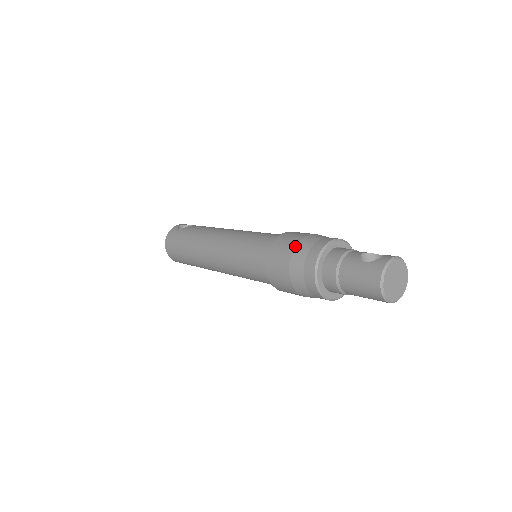
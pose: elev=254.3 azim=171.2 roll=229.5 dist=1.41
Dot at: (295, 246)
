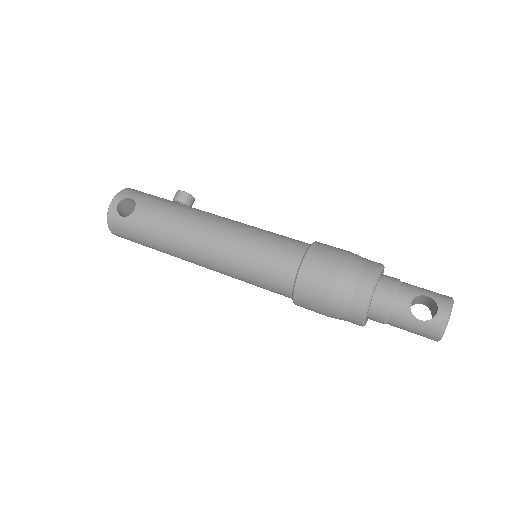
Dot at: (331, 297)
